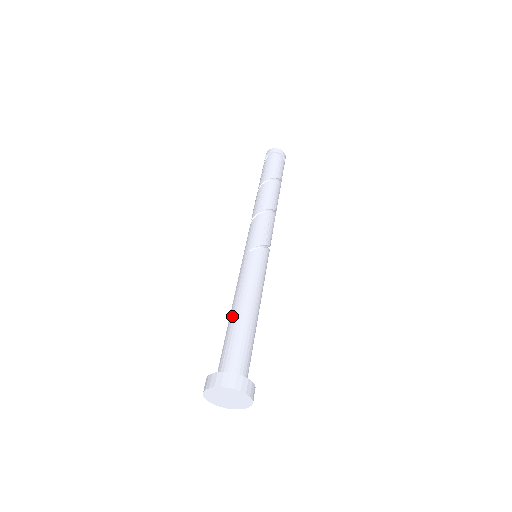
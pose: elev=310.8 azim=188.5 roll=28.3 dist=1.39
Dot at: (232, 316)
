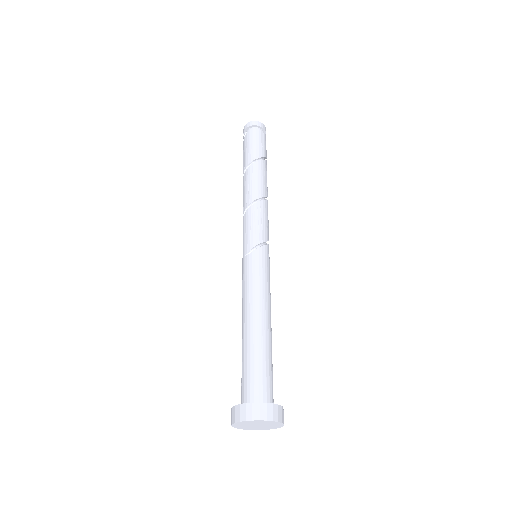
Dot at: (243, 334)
